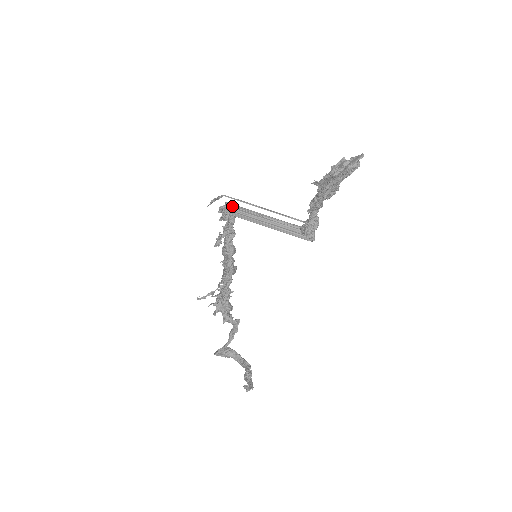
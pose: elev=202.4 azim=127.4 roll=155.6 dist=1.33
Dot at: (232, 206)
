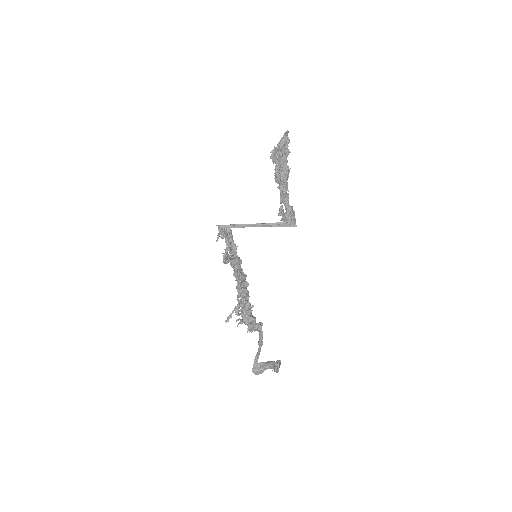
Dot at: occluded
